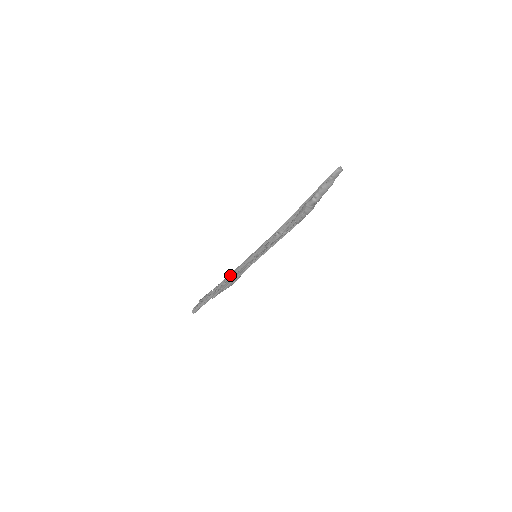
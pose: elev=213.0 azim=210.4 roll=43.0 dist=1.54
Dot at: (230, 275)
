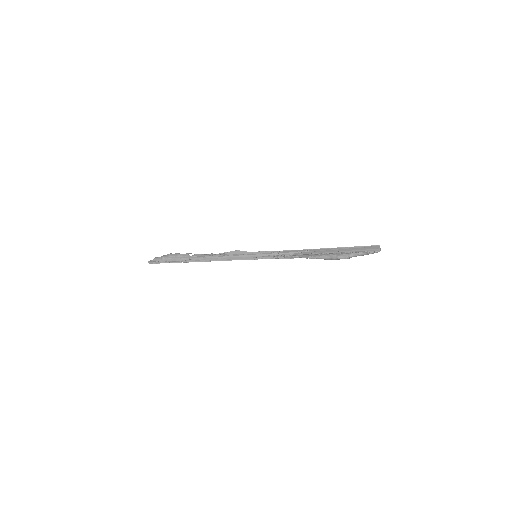
Dot at: (218, 258)
